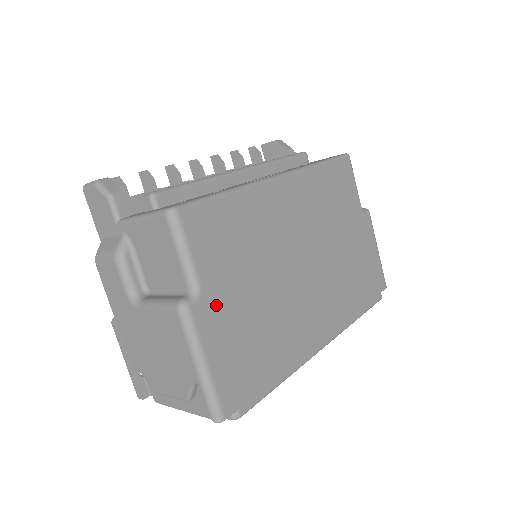
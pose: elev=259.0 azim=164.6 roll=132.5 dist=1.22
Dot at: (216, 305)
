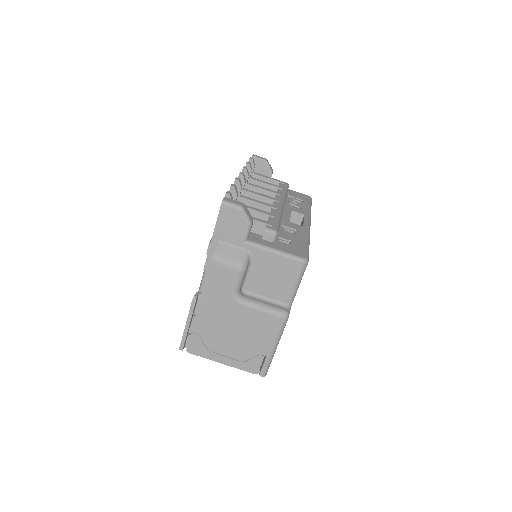
Dot at: occluded
